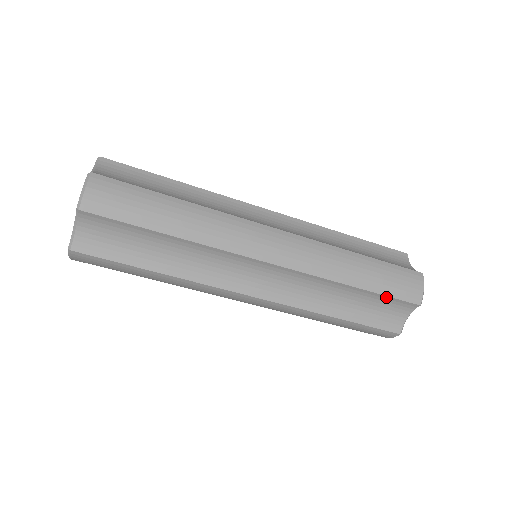
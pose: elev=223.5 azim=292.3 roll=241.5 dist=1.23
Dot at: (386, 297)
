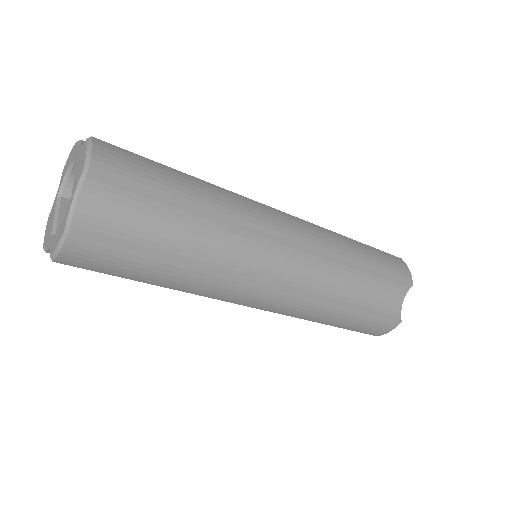
Dot at: (351, 329)
